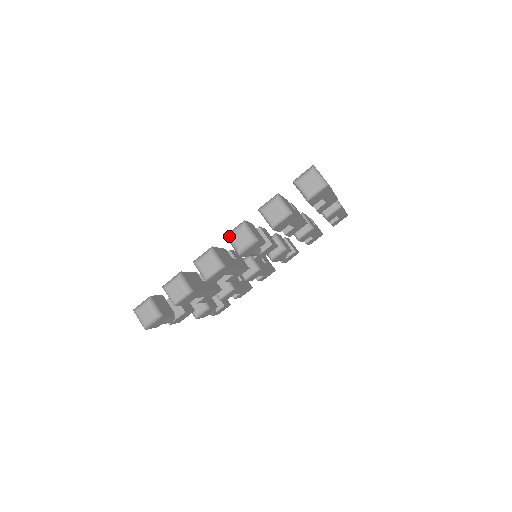
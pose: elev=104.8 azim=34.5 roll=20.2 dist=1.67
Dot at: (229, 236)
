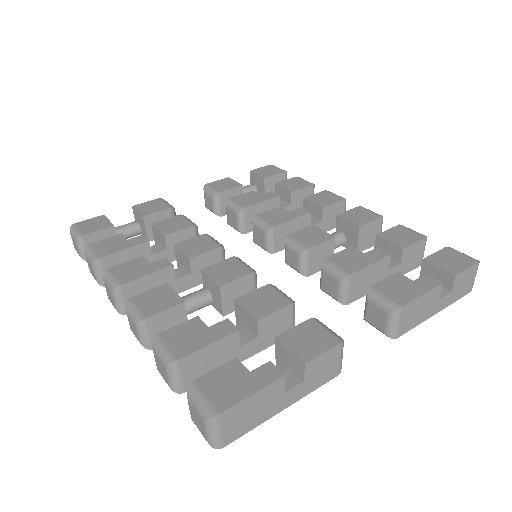
Dot at: occluded
